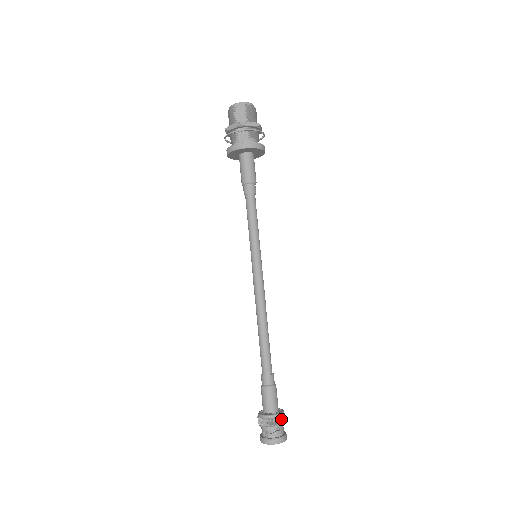
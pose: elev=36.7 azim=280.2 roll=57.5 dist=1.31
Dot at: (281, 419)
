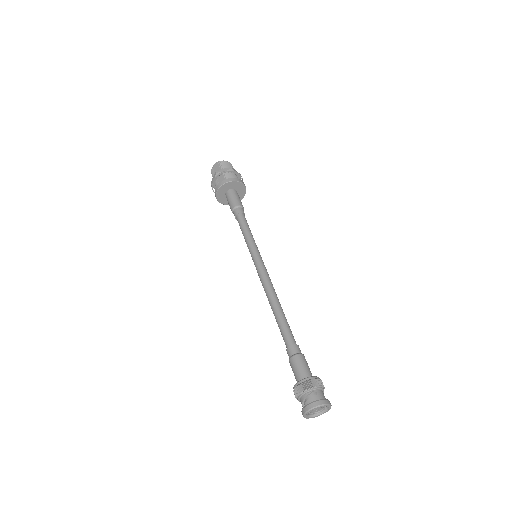
Dot at: (313, 381)
